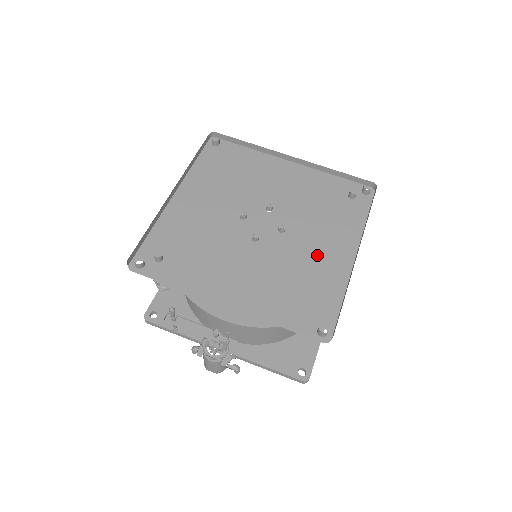
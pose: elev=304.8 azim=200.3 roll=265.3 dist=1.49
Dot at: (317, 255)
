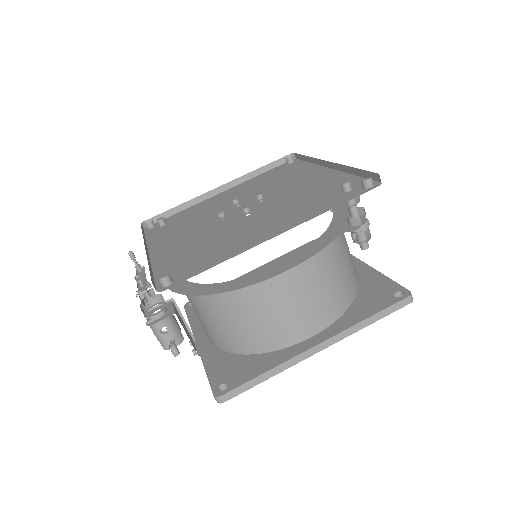
Dot at: (248, 232)
